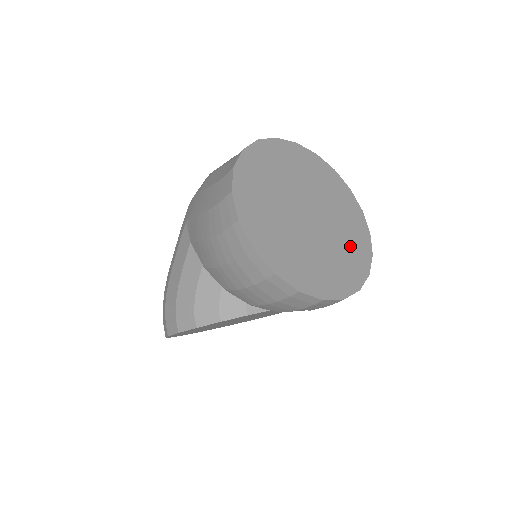
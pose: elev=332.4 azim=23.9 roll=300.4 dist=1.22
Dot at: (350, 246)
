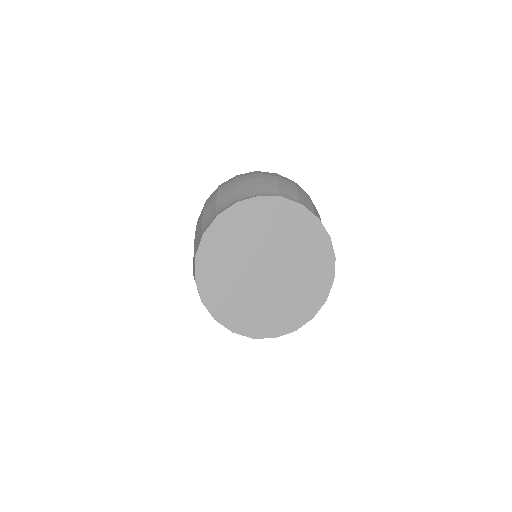
Dot at: (309, 281)
